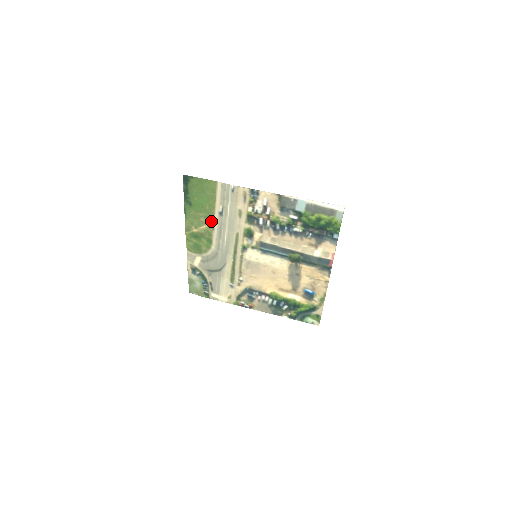
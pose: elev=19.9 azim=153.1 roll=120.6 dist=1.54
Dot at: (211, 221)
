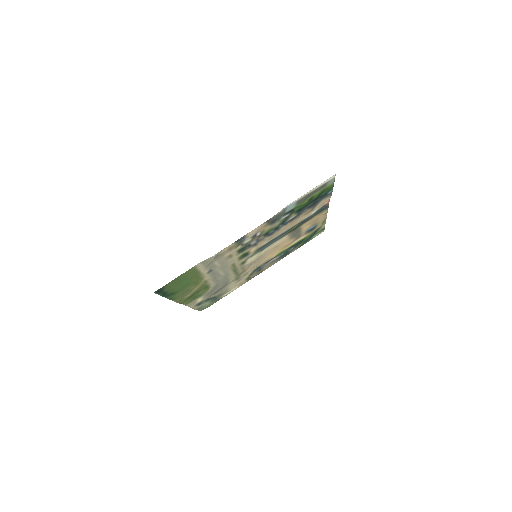
Dot at: (202, 281)
